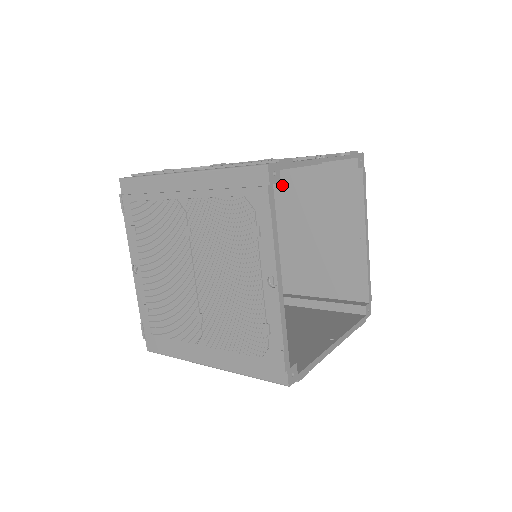
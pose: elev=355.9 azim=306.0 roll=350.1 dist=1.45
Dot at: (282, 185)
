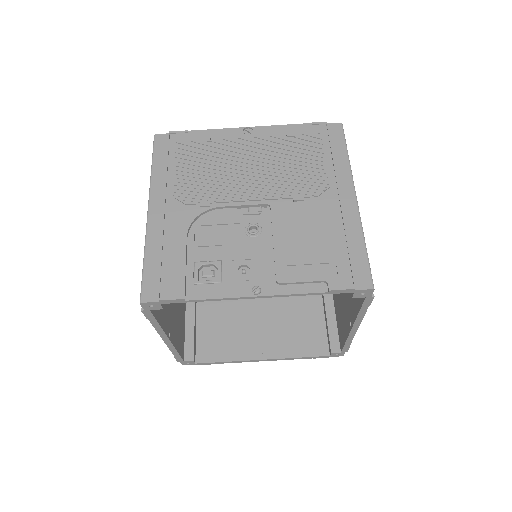
Dot at: occluded
